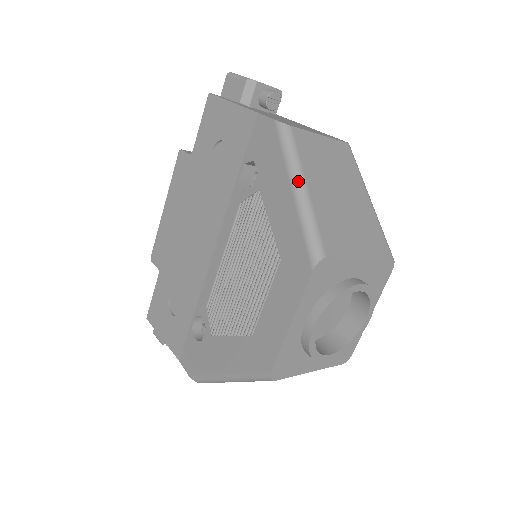
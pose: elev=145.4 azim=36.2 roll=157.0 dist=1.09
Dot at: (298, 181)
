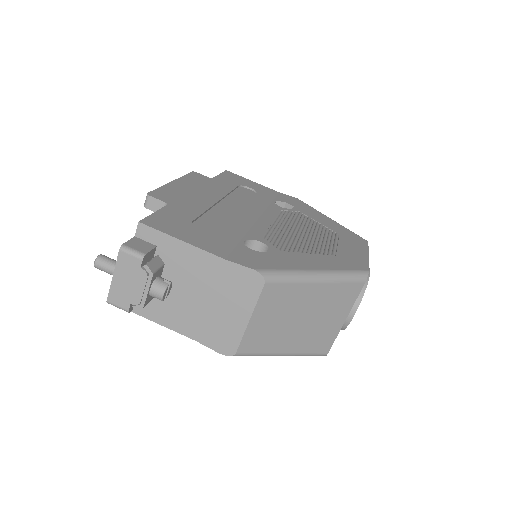
Dot at: occluded
